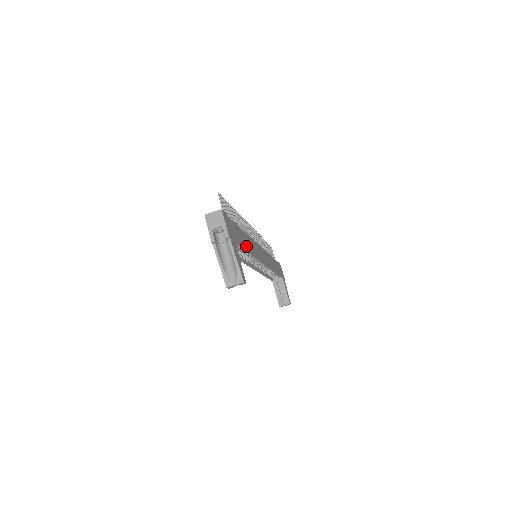
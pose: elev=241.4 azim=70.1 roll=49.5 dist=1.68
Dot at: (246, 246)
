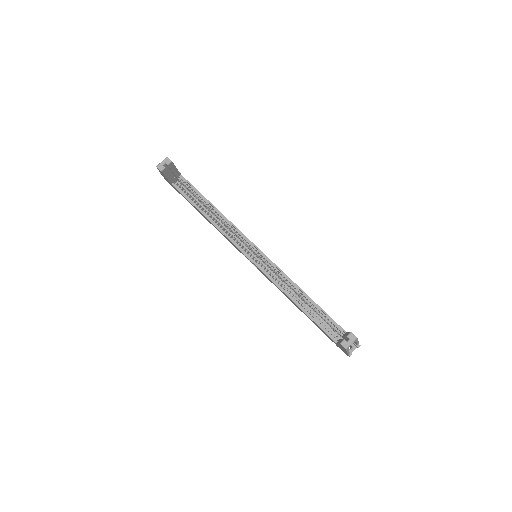
Dot at: (209, 202)
